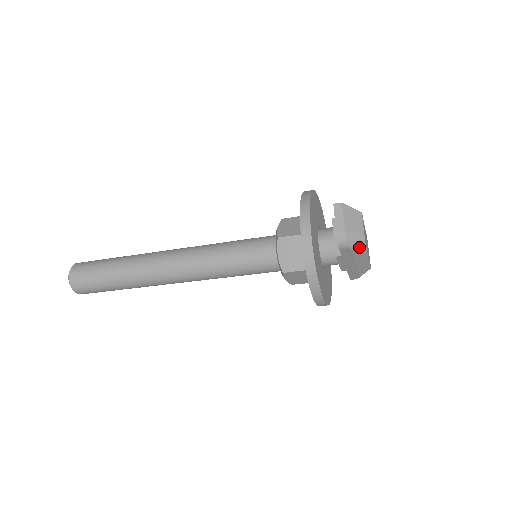
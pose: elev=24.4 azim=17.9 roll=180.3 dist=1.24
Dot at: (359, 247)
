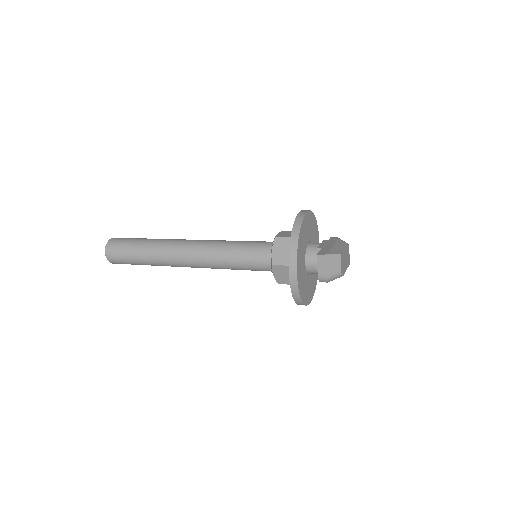
Dot at: occluded
